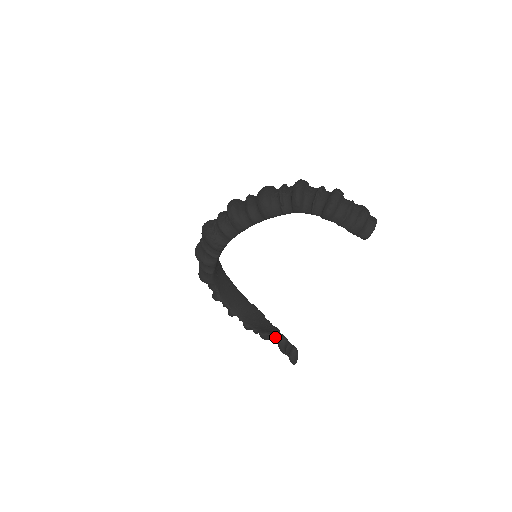
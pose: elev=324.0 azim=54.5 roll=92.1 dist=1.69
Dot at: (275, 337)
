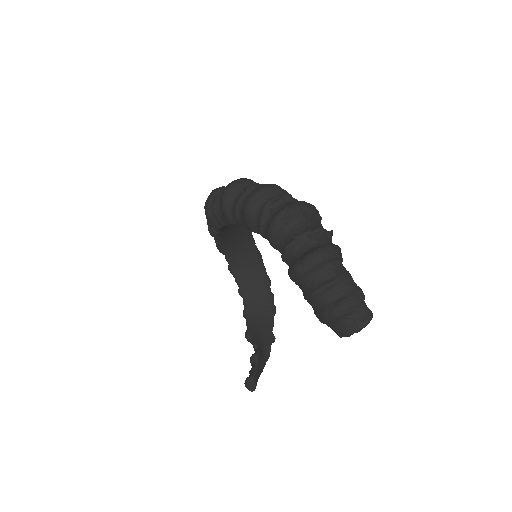
Dot at: (254, 349)
